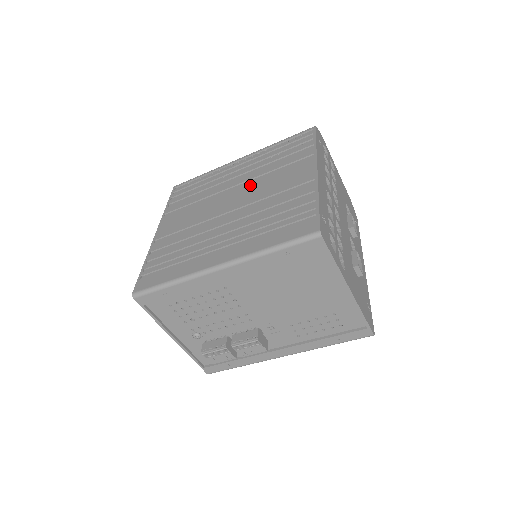
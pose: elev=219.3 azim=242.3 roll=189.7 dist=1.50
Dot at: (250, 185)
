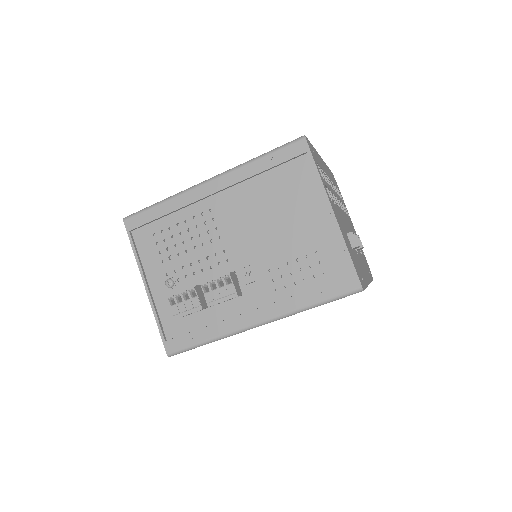
Dot at: occluded
